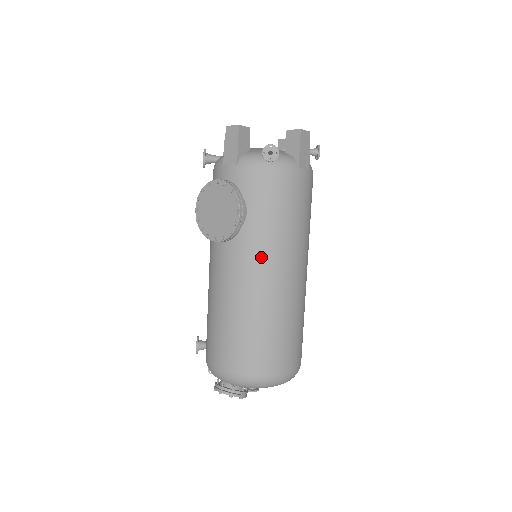
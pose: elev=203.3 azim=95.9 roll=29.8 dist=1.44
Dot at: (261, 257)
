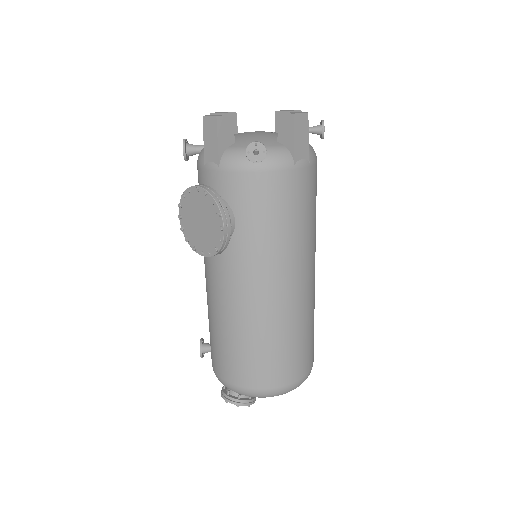
Dot at: (256, 271)
